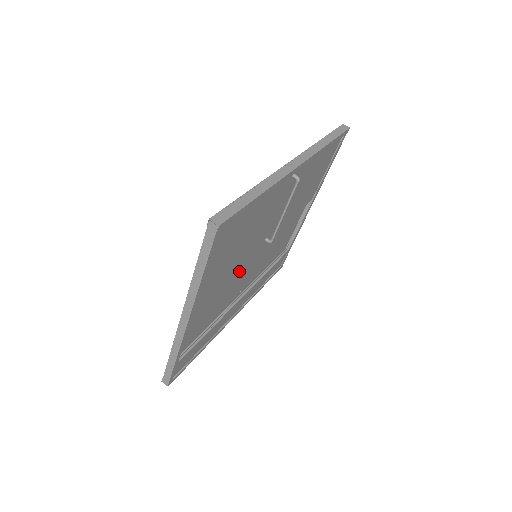
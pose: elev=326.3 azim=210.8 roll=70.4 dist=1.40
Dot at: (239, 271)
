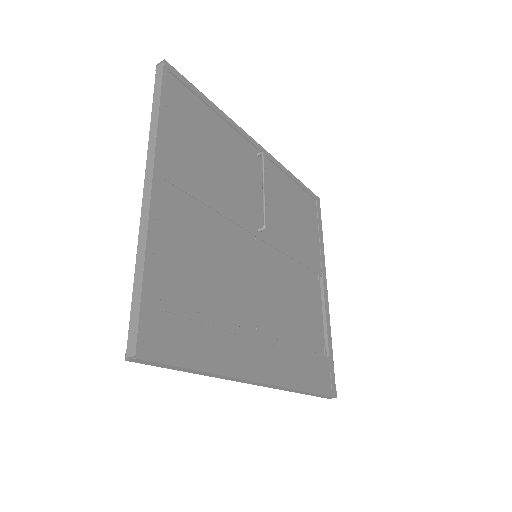
Dot at: (234, 251)
